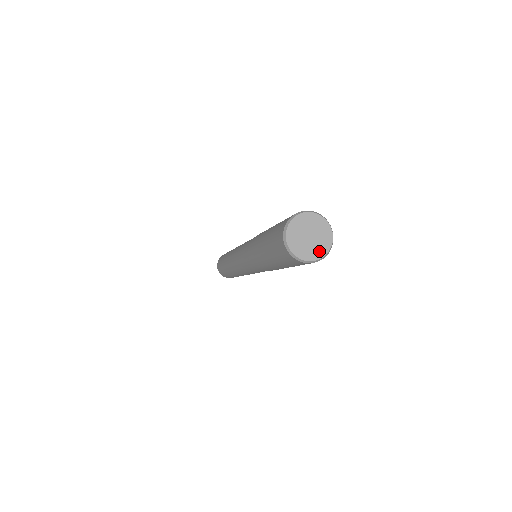
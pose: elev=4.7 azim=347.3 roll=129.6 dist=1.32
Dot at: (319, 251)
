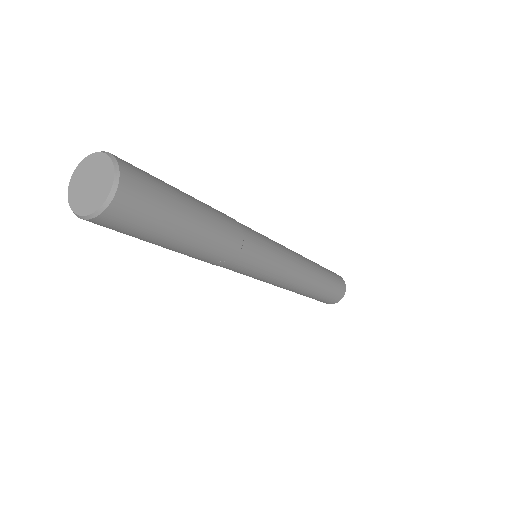
Dot at: (88, 206)
